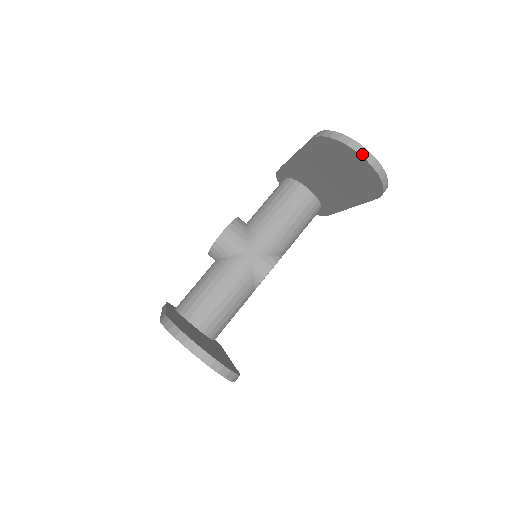
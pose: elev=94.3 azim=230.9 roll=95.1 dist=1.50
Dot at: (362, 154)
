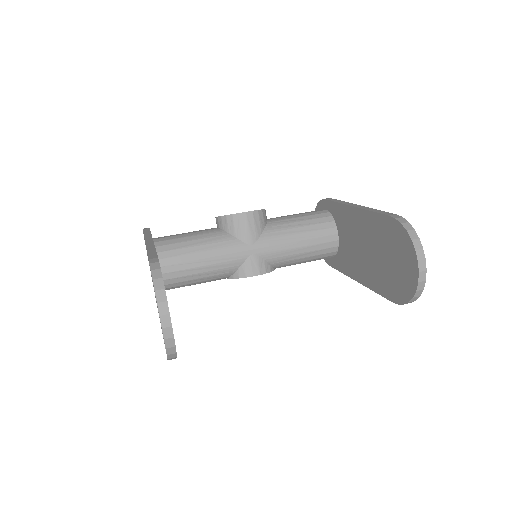
Dot at: (420, 267)
